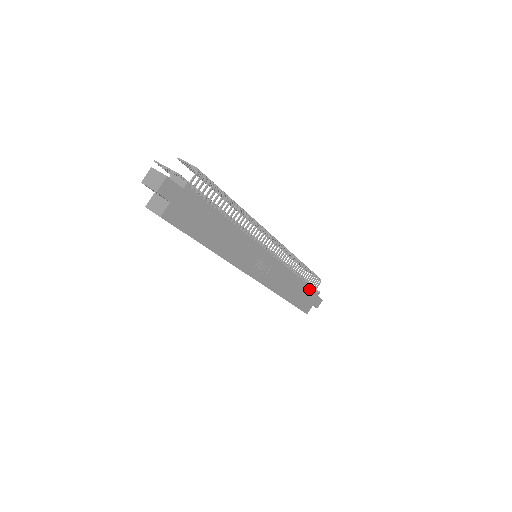
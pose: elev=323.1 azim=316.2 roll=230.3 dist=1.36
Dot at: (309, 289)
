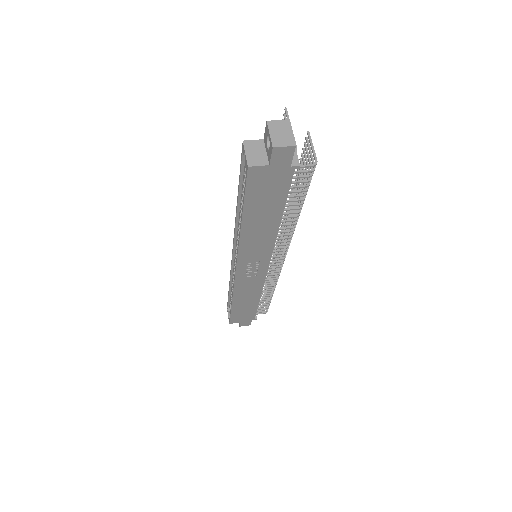
Dot at: (254, 311)
